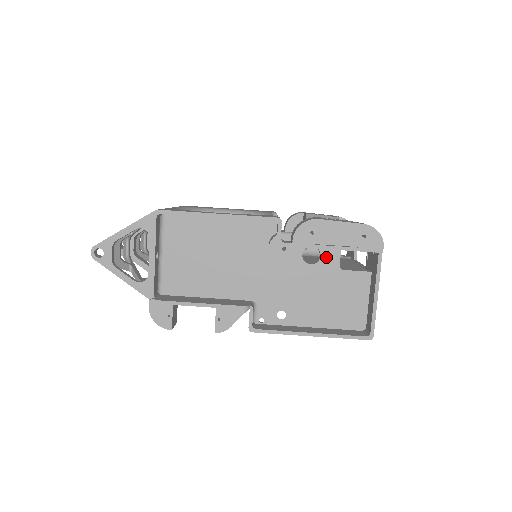
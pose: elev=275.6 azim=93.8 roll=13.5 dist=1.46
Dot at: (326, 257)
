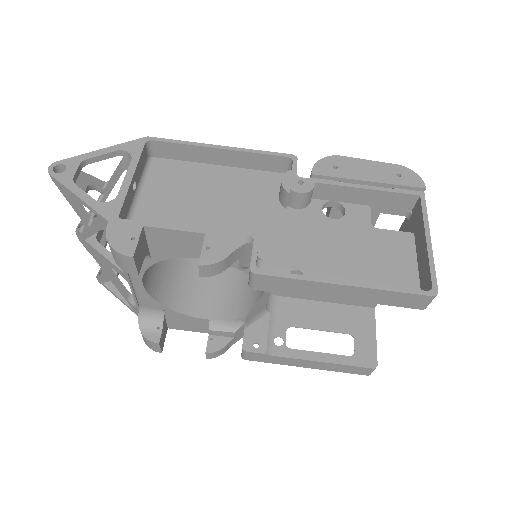
Dot at: (352, 213)
